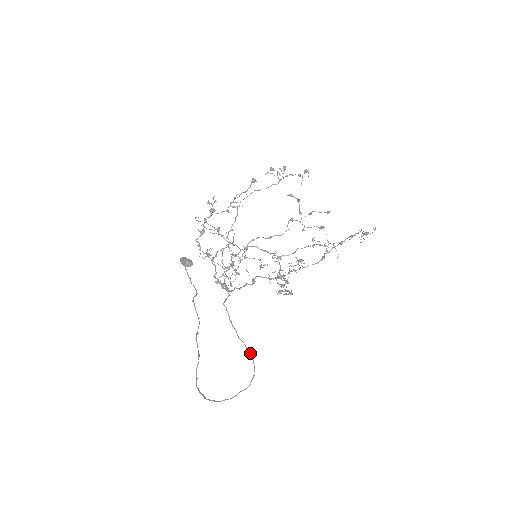
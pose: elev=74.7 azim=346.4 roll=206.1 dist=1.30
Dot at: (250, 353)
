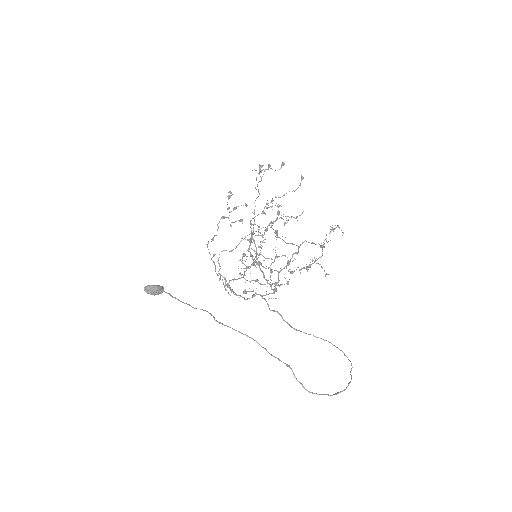
Dot at: (325, 340)
